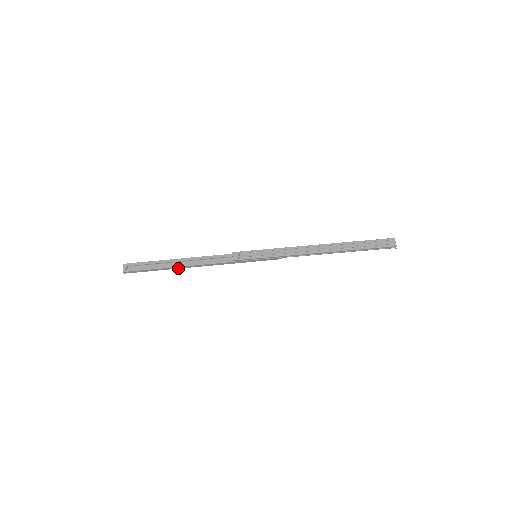
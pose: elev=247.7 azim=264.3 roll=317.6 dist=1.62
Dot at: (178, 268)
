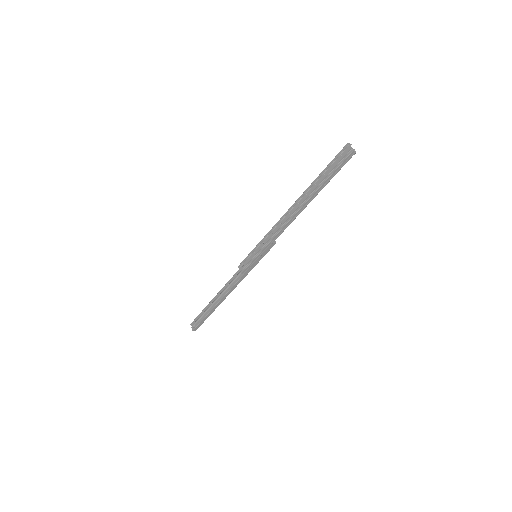
Dot at: (219, 304)
